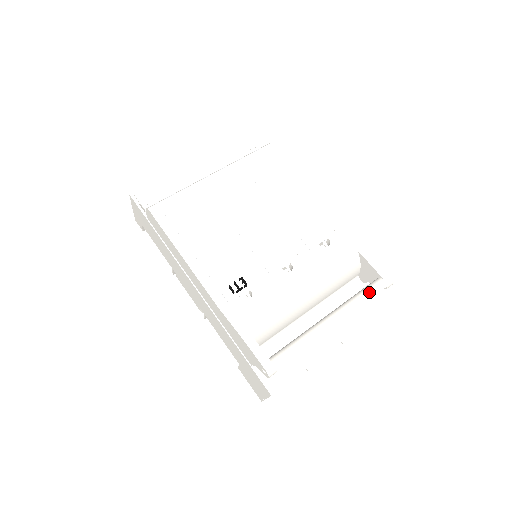
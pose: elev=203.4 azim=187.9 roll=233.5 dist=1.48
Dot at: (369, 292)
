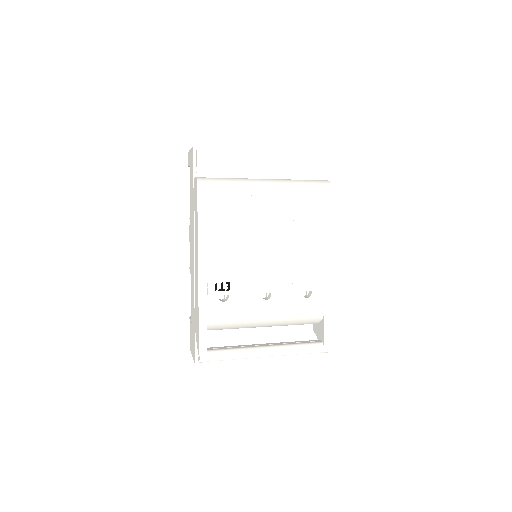
Dot at: (307, 350)
